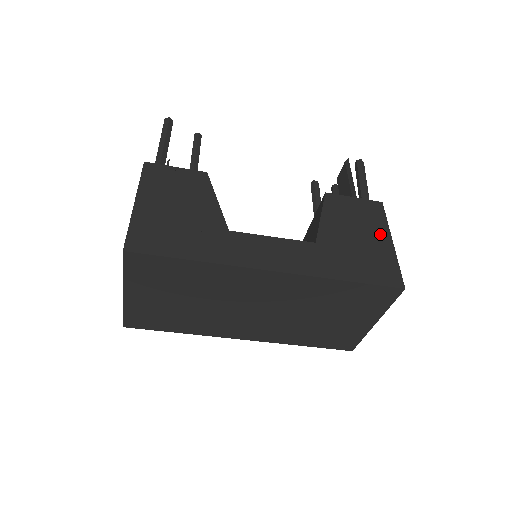
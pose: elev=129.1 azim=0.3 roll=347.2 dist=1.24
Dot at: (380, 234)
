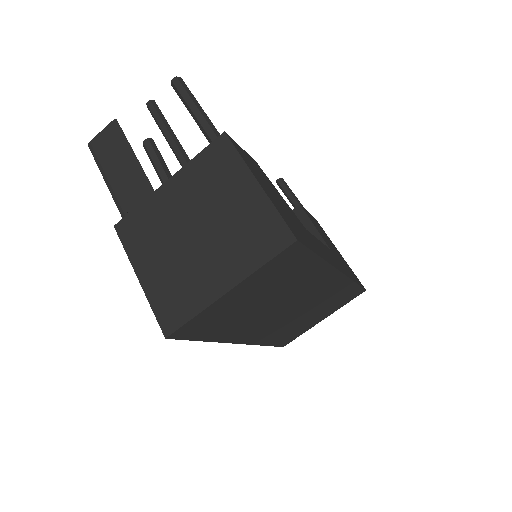
Dot at: (334, 246)
